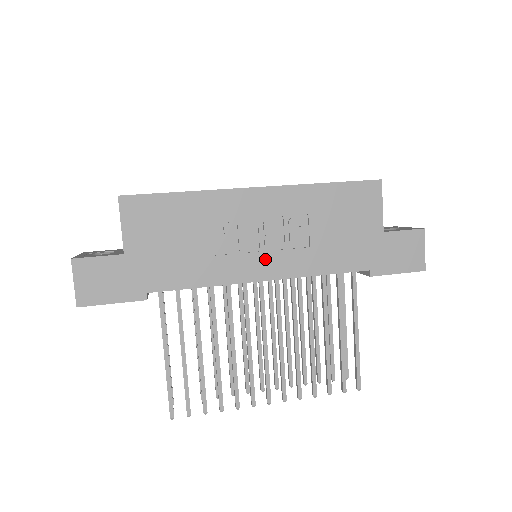
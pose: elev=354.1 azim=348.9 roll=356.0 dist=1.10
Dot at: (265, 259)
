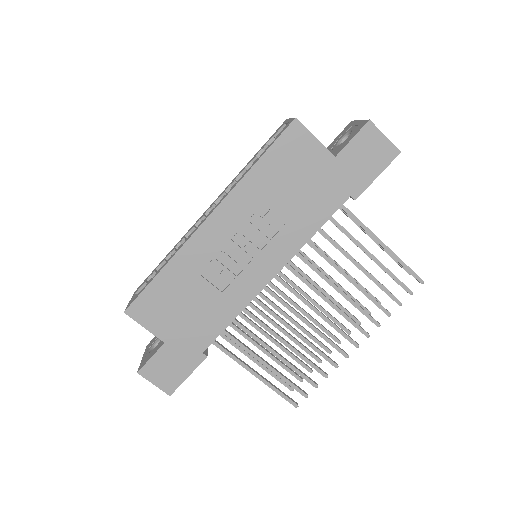
Dot at: (260, 262)
